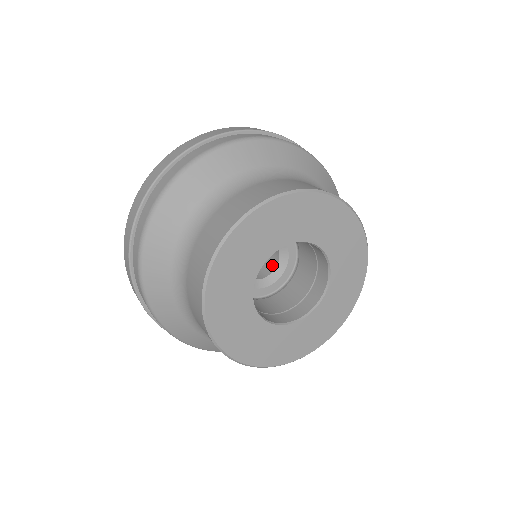
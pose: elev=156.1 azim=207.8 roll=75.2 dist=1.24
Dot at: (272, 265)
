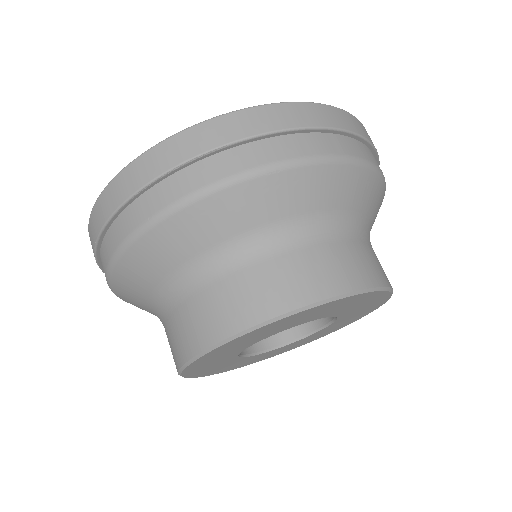
Dot at: occluded
